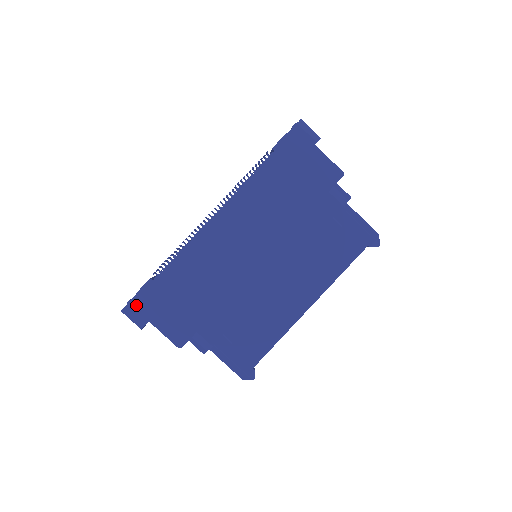
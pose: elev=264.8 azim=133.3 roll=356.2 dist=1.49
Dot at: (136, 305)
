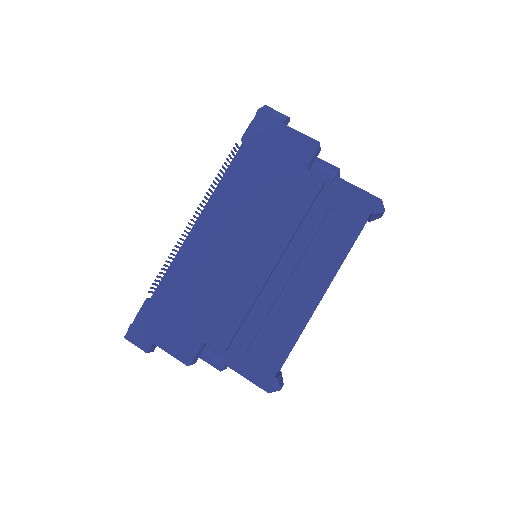
Dot at: (137, 328)
